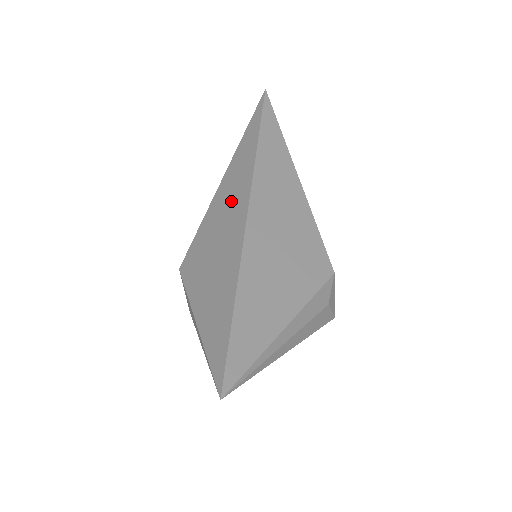
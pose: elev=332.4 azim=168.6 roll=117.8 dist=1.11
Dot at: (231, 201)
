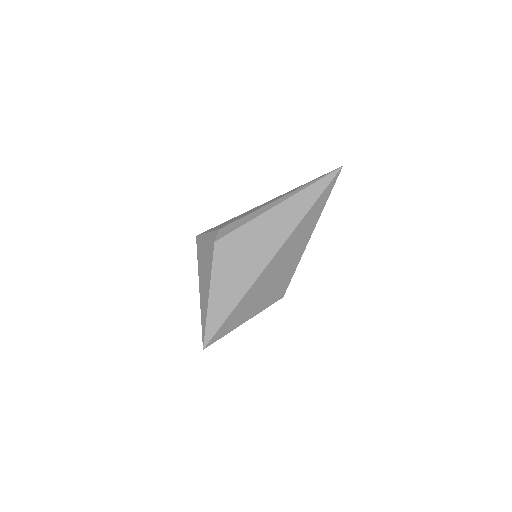
Dot at: (270, 235)
